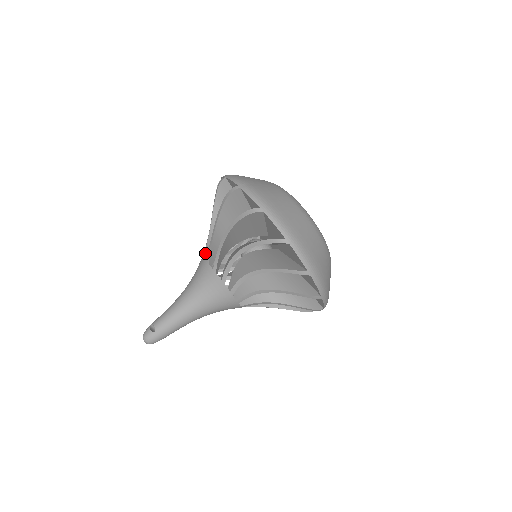
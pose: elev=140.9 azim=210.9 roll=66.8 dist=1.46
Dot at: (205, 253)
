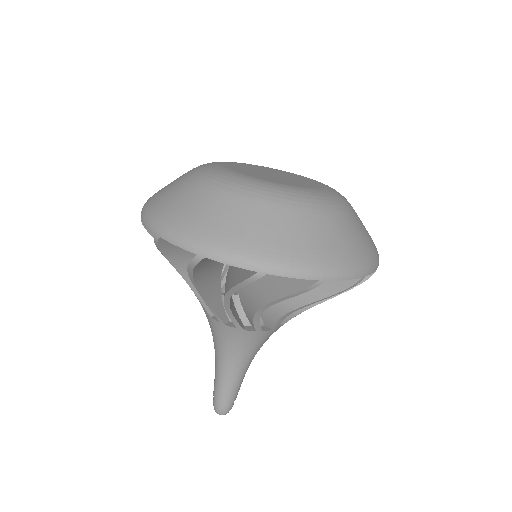
Dot at: occluded
